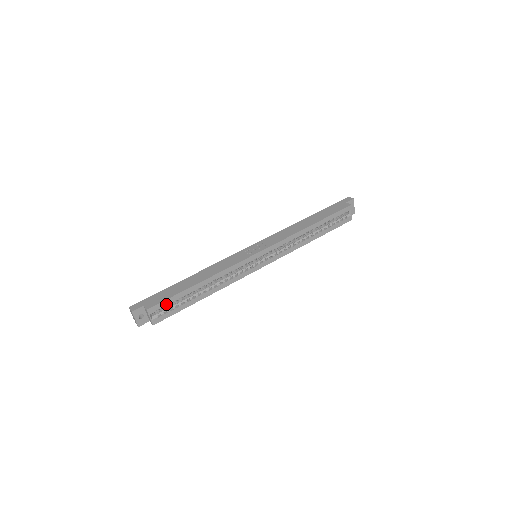
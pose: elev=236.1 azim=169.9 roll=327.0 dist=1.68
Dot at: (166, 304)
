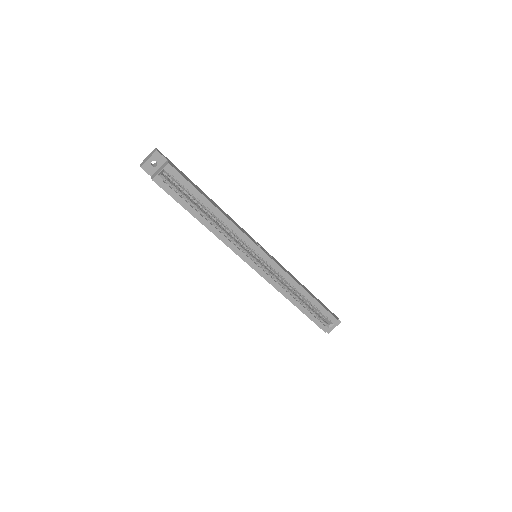
Dot at: (181, 182)
